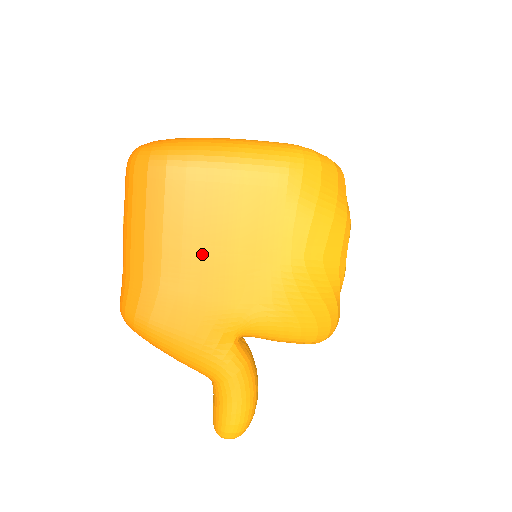
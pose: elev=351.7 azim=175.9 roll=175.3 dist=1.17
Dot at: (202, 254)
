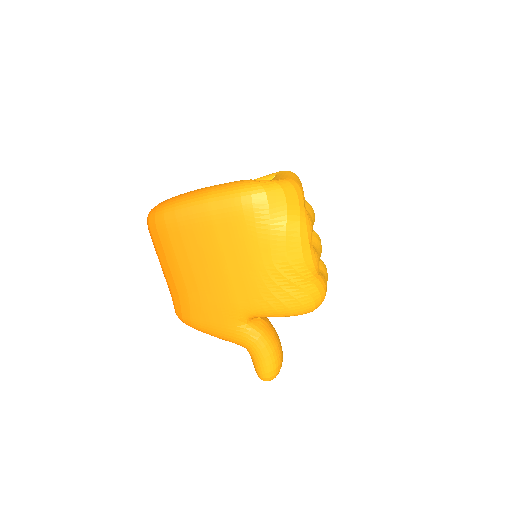
Dot at: (206, 274)
